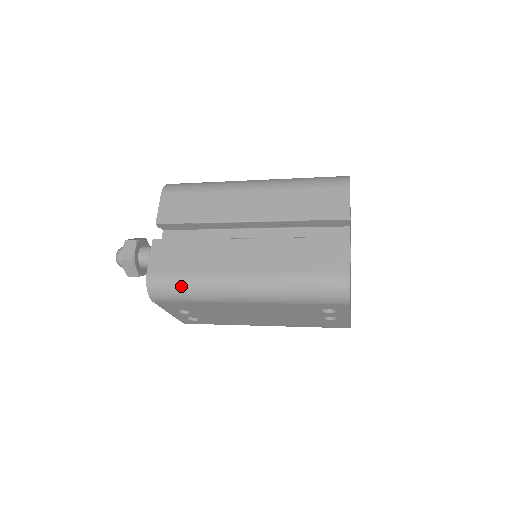
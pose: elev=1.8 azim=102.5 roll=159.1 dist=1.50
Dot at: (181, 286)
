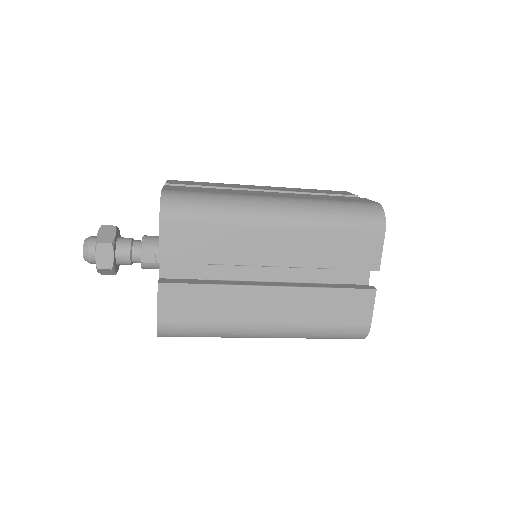
Dot at: (198, 333)
